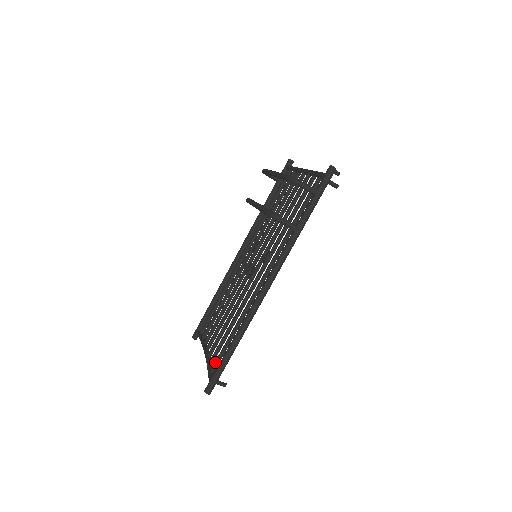
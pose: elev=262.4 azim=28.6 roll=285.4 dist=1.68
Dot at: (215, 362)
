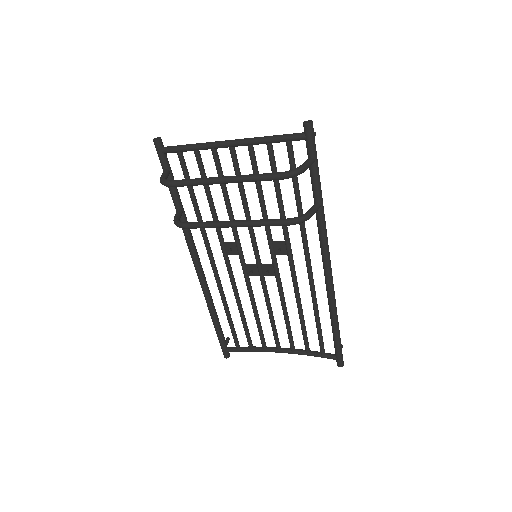
Dot at: (322, 347)
